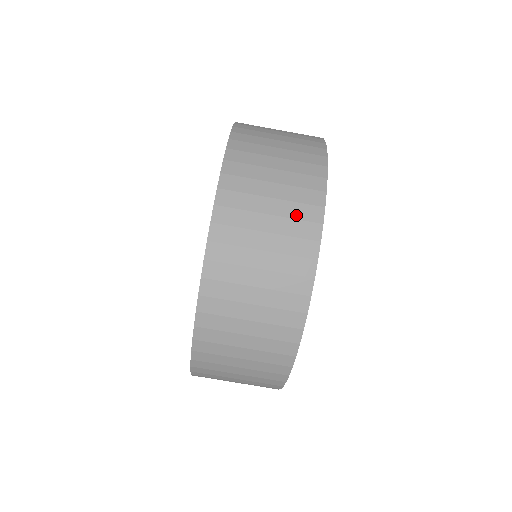
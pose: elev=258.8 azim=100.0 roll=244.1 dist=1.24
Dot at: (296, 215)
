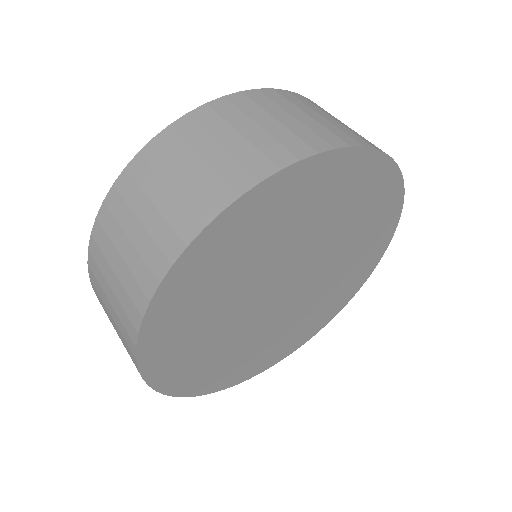
Dot at: (317, 131)
